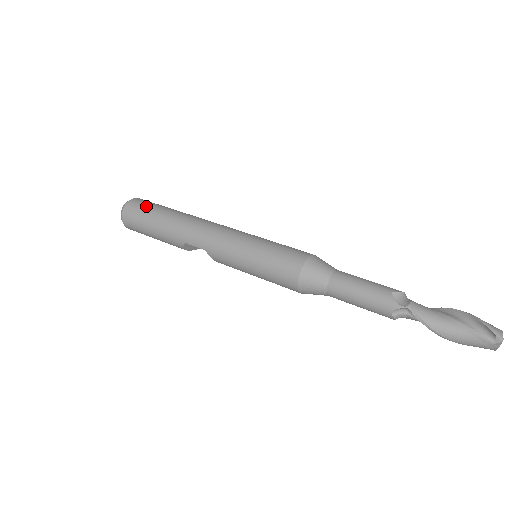
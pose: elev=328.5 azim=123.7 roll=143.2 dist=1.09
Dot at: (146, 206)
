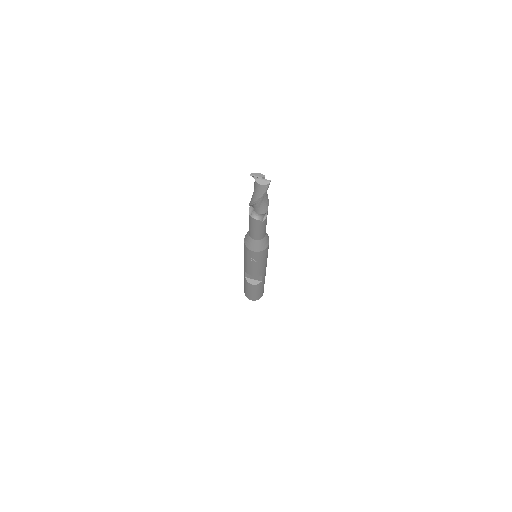
Dot at: occluded
